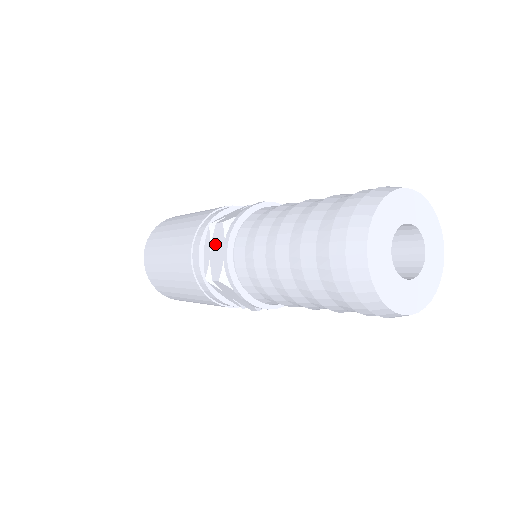
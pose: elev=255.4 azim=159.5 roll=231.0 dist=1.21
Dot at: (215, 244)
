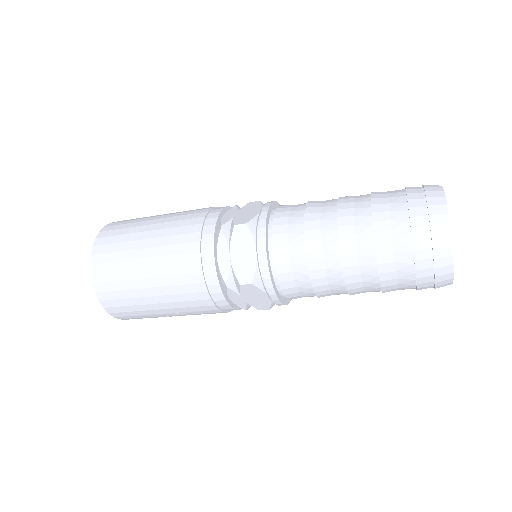
Dot at: (245, 210)
